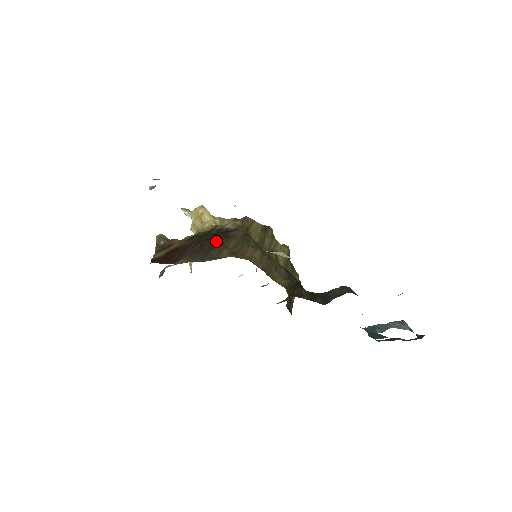
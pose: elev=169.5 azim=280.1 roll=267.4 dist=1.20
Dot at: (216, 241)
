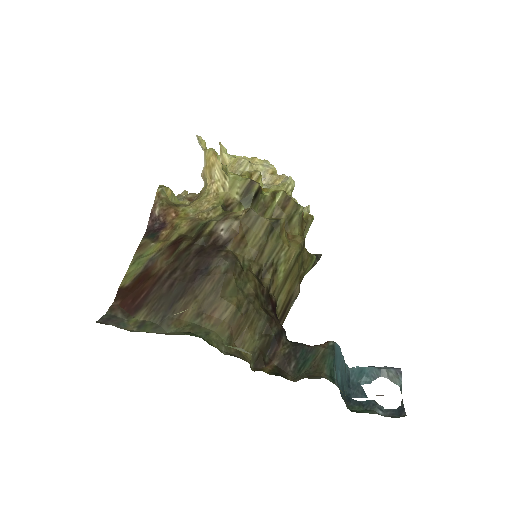
Dot at: (189, 279)
